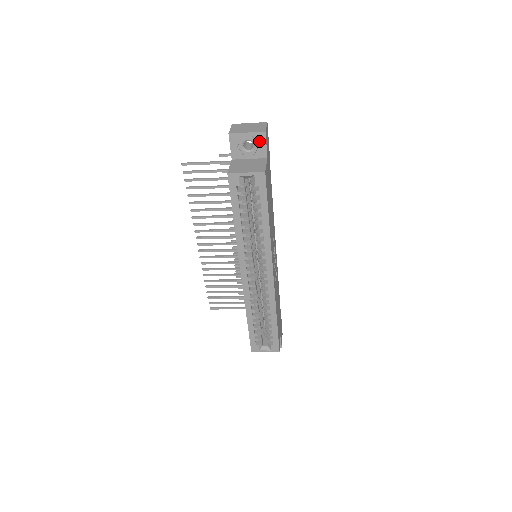
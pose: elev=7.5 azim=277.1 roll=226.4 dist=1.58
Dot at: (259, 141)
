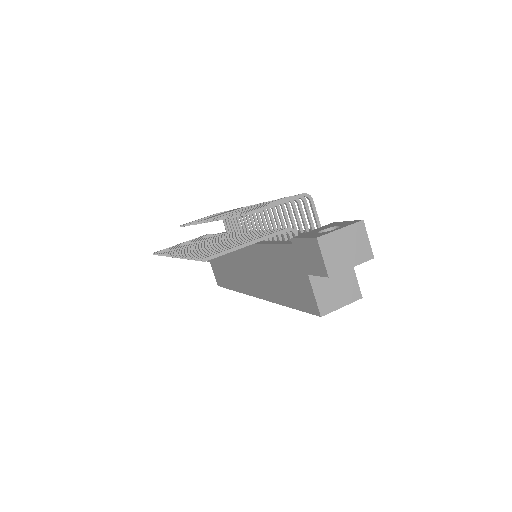
Dot at: occluded
